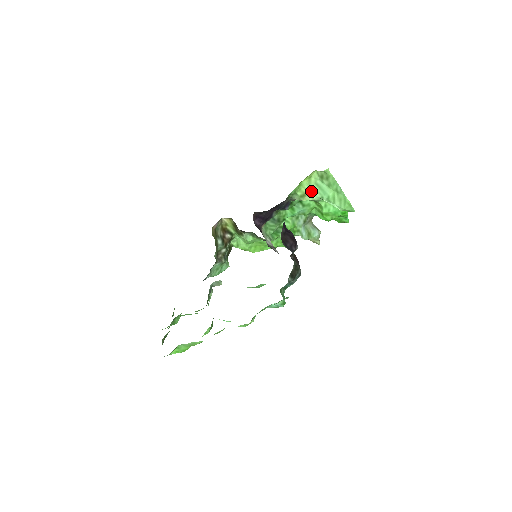
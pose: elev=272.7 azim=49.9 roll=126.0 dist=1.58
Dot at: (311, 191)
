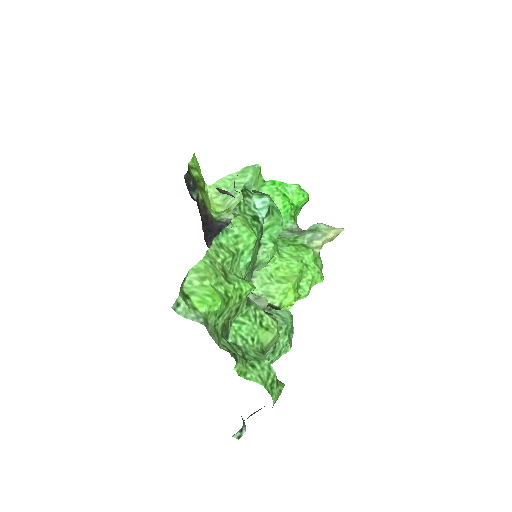
Dot at: (228, 204)
